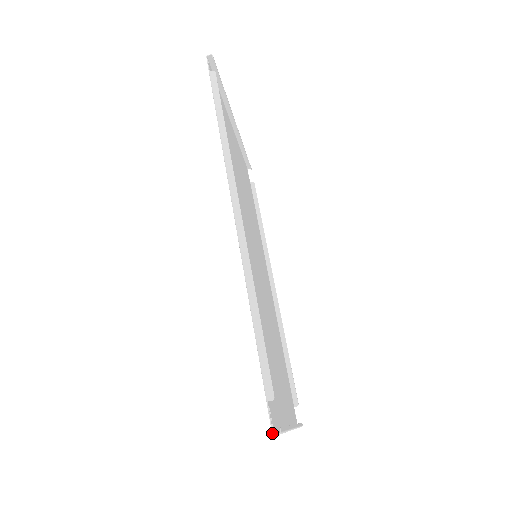
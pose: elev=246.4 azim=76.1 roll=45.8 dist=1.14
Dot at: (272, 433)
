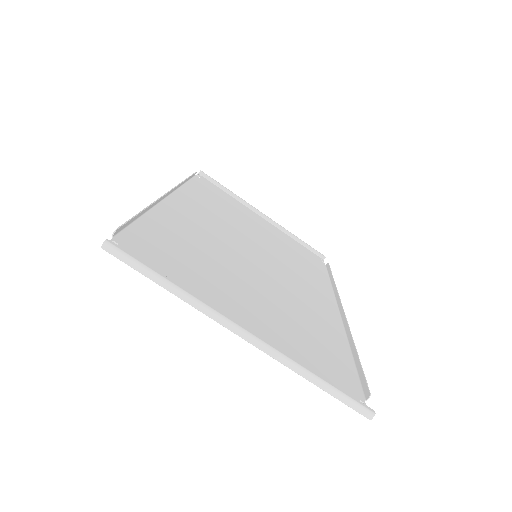
Dot at: (101, 247)
